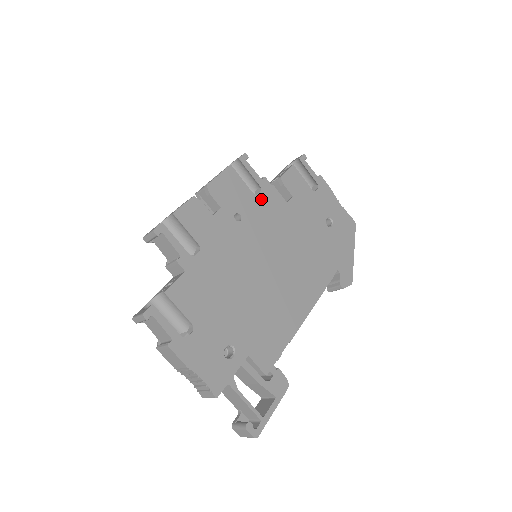
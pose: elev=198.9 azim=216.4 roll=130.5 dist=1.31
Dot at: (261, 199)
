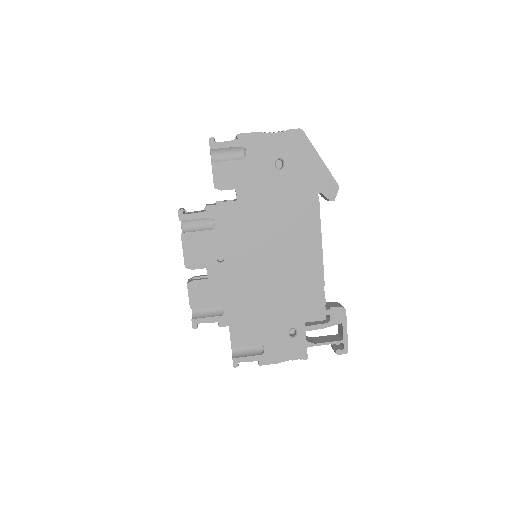
Dot at: (220, 226)
